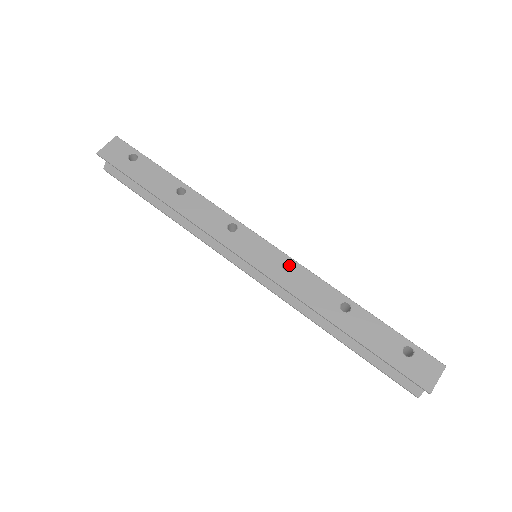
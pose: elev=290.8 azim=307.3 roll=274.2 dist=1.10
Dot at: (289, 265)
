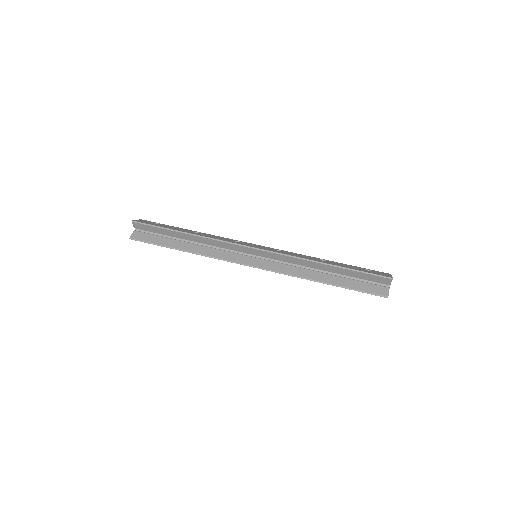
Dot at: occluded
